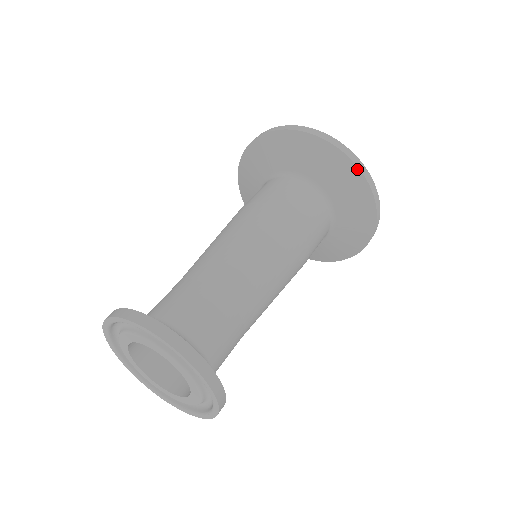
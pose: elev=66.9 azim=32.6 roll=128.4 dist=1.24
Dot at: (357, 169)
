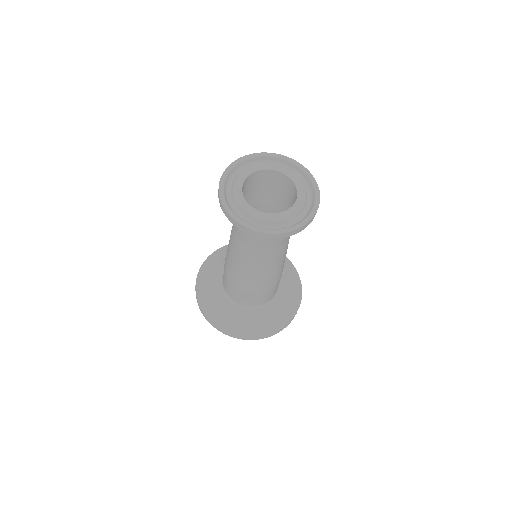
Dot at: occluded
